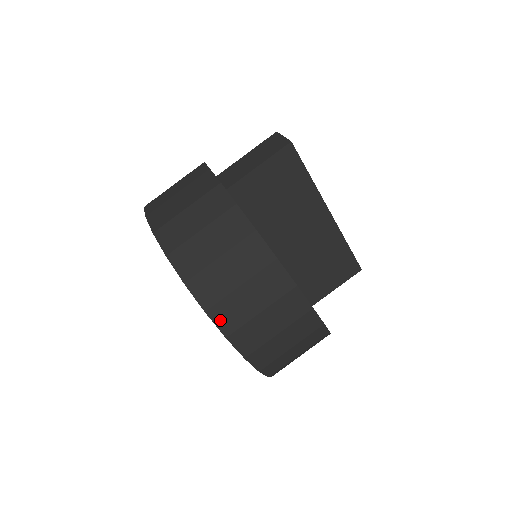
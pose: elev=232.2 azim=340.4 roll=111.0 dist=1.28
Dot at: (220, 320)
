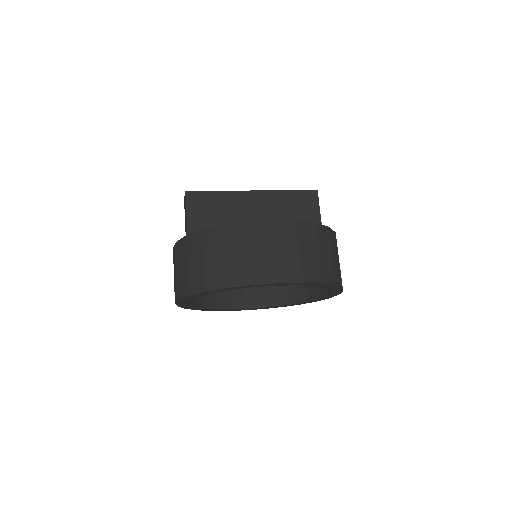
Dot at: (238, 282)
